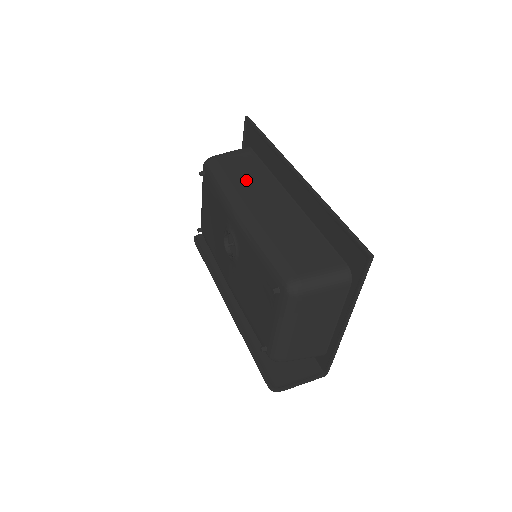
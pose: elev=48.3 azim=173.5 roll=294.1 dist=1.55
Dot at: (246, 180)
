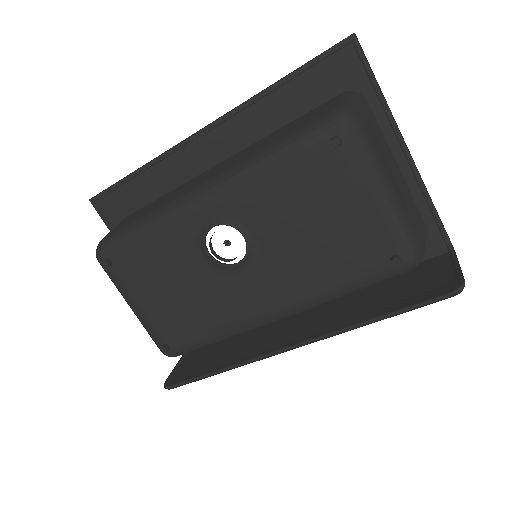
Dot at: (162, 201)
